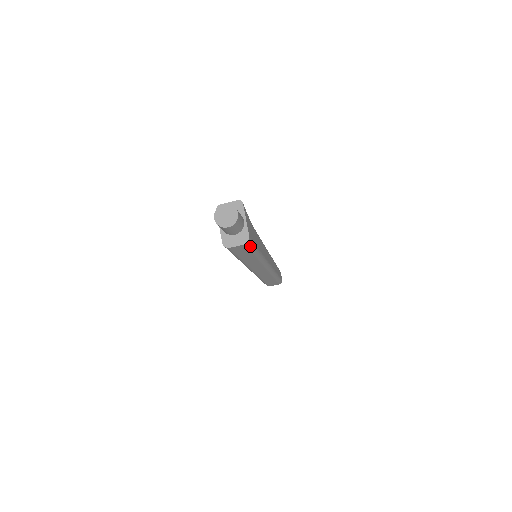
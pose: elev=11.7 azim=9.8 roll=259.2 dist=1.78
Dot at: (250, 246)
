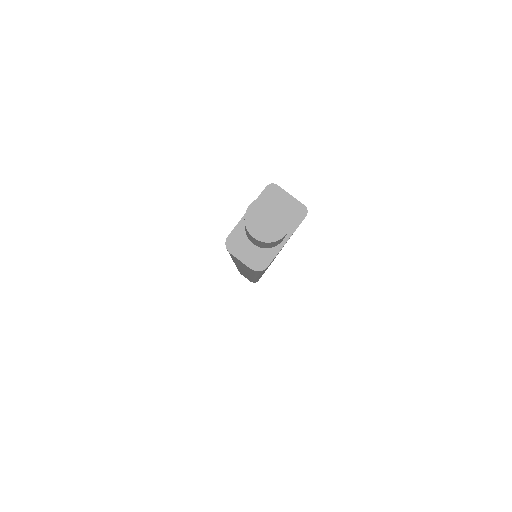
Dot at: (257, 272)
